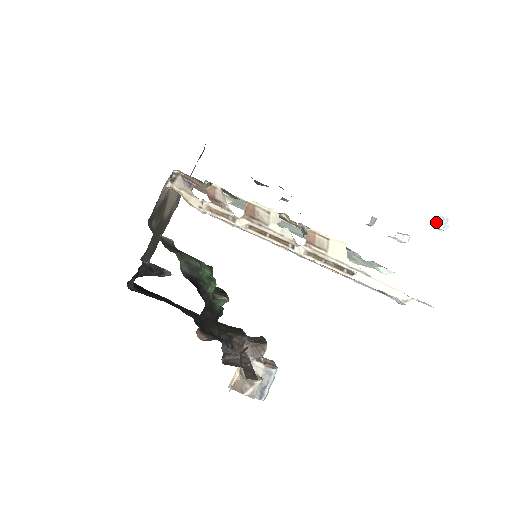
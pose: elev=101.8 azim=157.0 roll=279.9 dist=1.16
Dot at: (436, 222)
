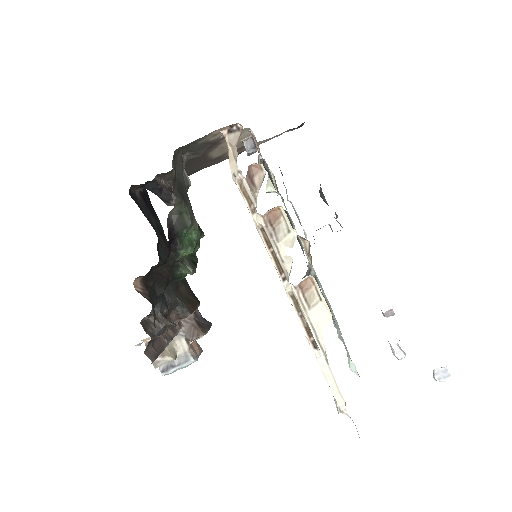
Dot at: (437, 368)
